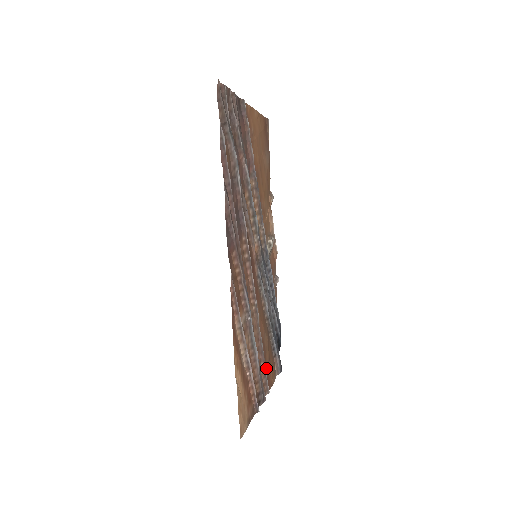
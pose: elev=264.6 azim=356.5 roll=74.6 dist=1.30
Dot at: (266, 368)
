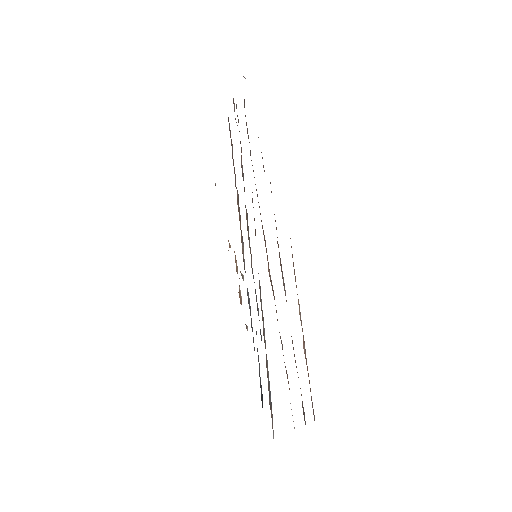
Dot at: occluded
